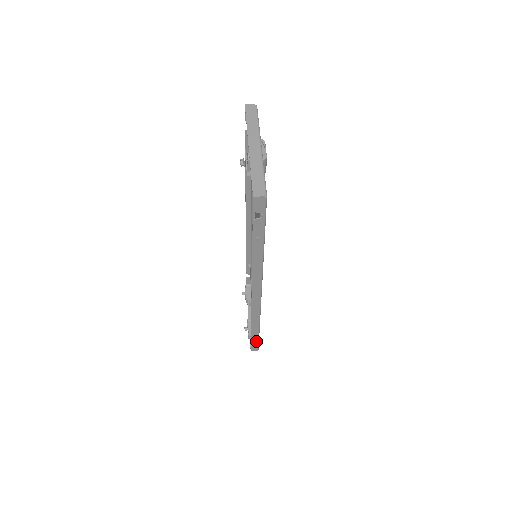
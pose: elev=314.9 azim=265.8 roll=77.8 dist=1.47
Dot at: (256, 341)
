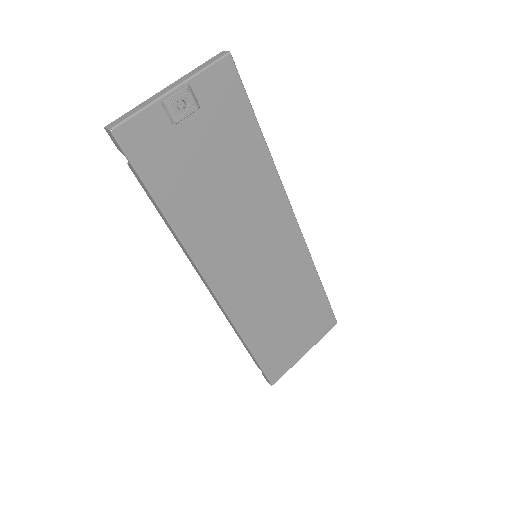
Dot at: (260, 367)
